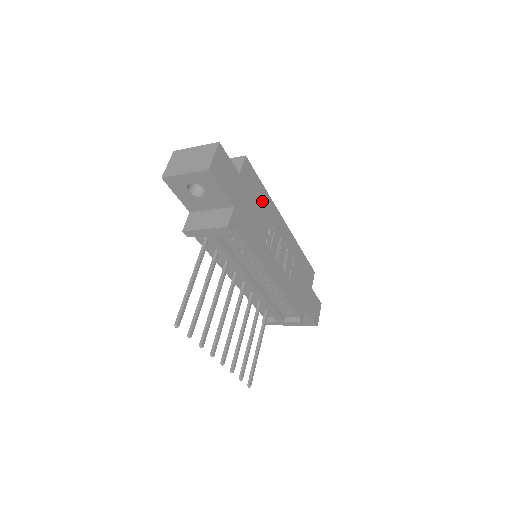
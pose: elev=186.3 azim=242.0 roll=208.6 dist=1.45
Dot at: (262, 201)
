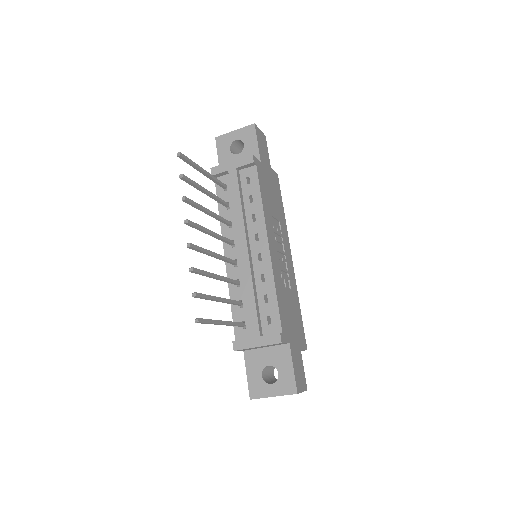
Dot at: (279, 208)
